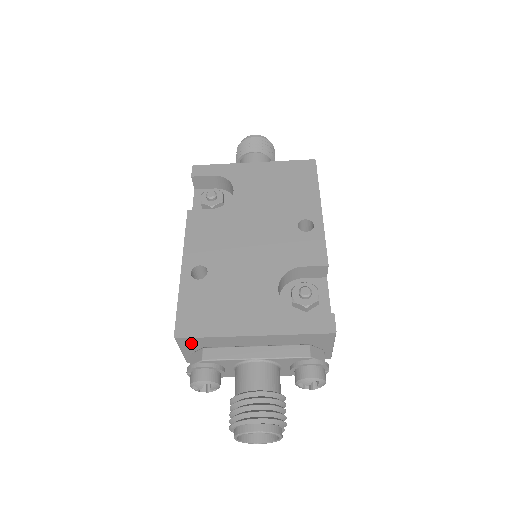
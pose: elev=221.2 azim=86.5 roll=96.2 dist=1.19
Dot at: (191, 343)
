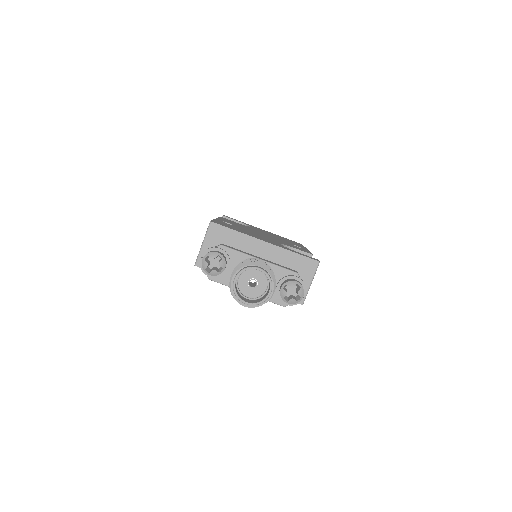
Dot at: (217, 234)
